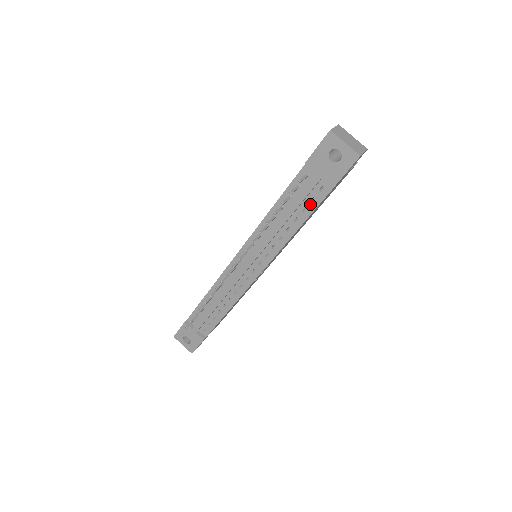
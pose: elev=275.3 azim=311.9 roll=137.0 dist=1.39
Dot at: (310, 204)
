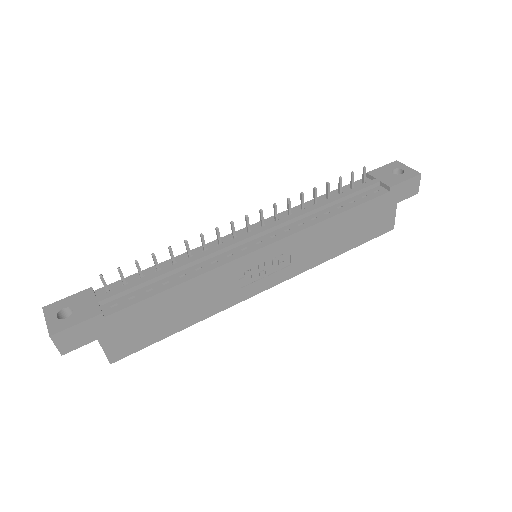
Dot at: (360, 199)
